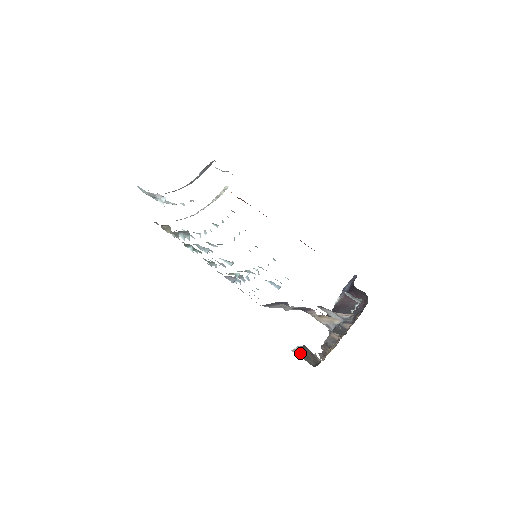
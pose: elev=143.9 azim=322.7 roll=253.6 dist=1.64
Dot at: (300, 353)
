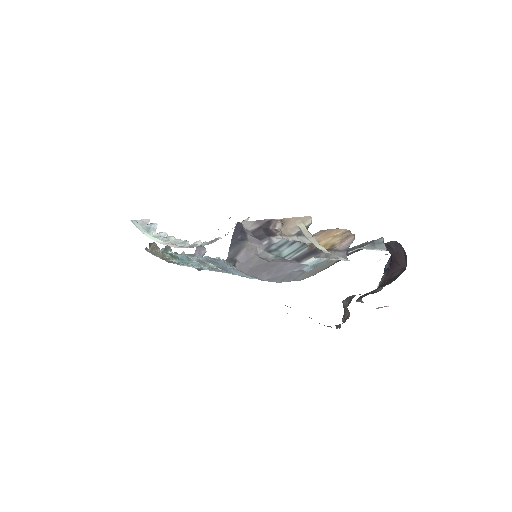
Dot at: occluded
